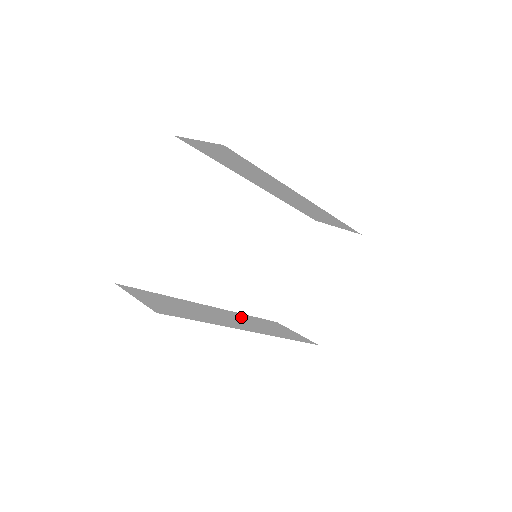
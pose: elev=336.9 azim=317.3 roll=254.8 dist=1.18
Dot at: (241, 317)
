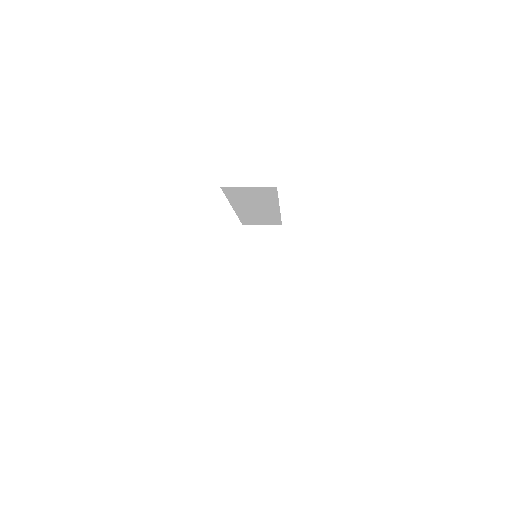
Dot at: occluded
